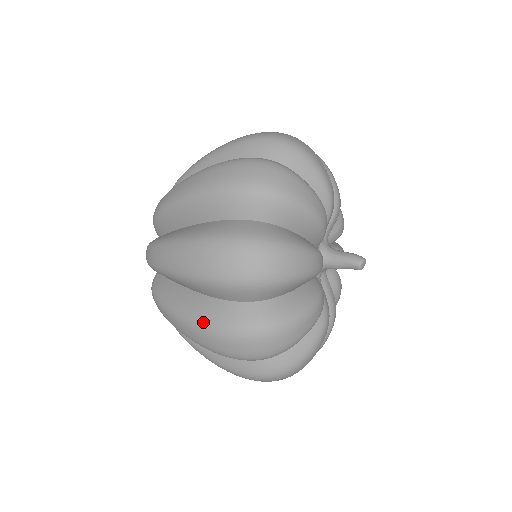
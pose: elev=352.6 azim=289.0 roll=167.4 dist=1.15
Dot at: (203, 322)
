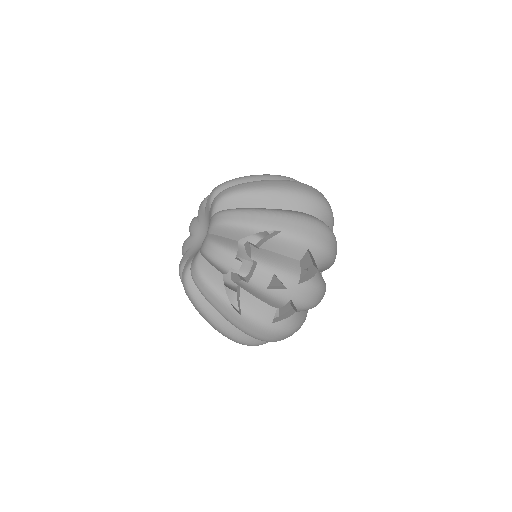
Dot at: occluded
